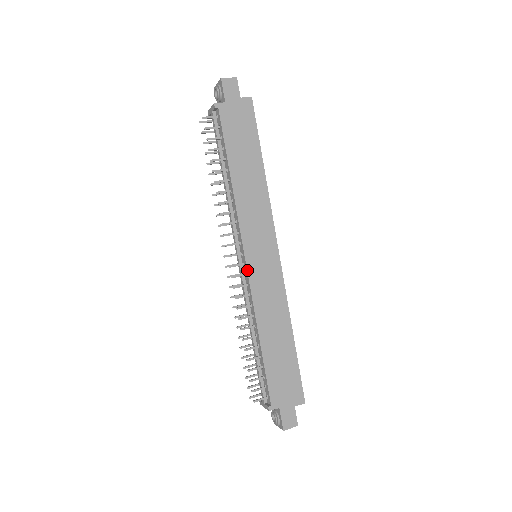
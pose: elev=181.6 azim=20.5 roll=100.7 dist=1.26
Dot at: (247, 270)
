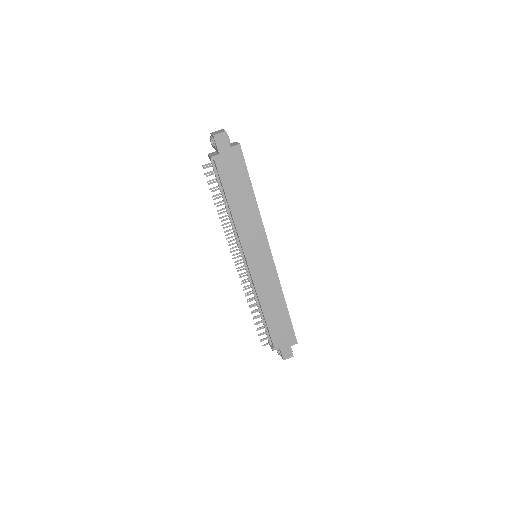
Dot at: (249, 270)
